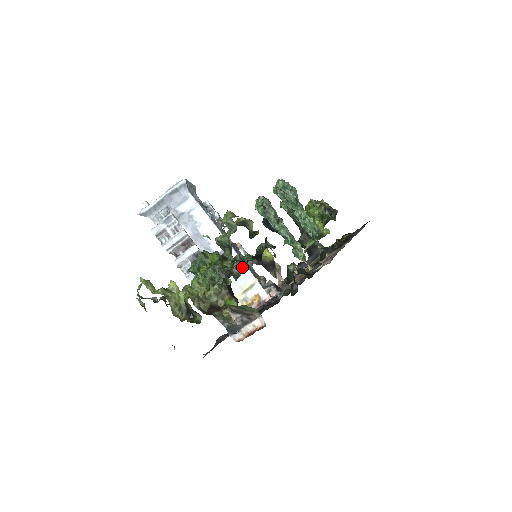
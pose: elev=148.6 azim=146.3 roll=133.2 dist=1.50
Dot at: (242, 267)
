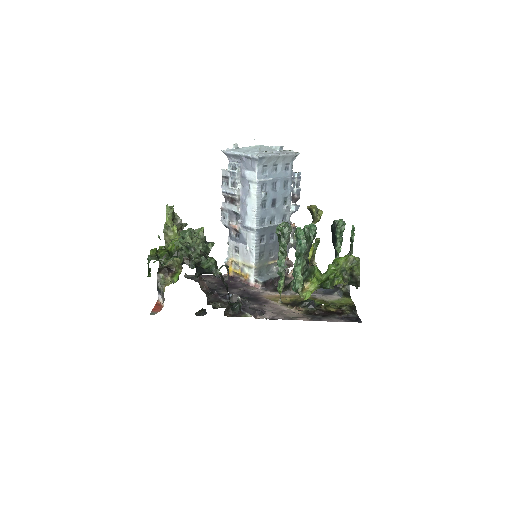
Dot at: (253, 250)
